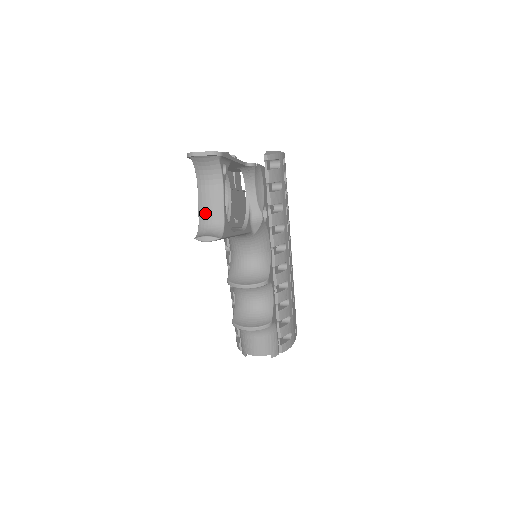
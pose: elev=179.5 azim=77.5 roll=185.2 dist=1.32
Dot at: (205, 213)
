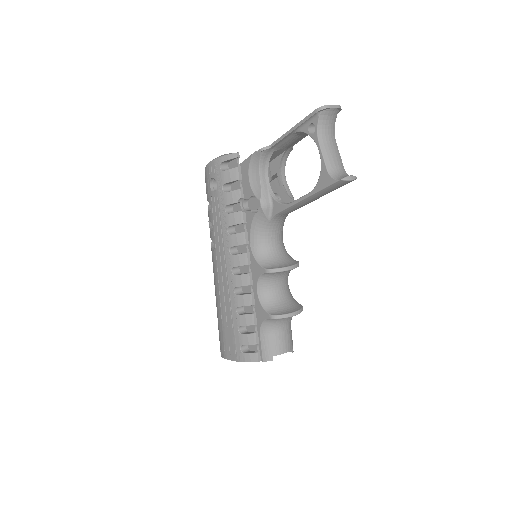
Dot at: (332, 162)
